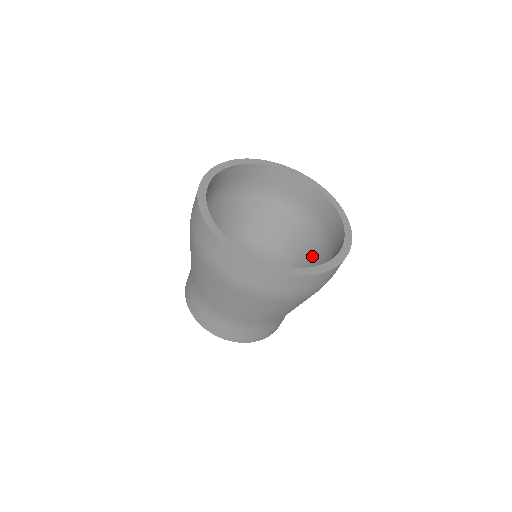
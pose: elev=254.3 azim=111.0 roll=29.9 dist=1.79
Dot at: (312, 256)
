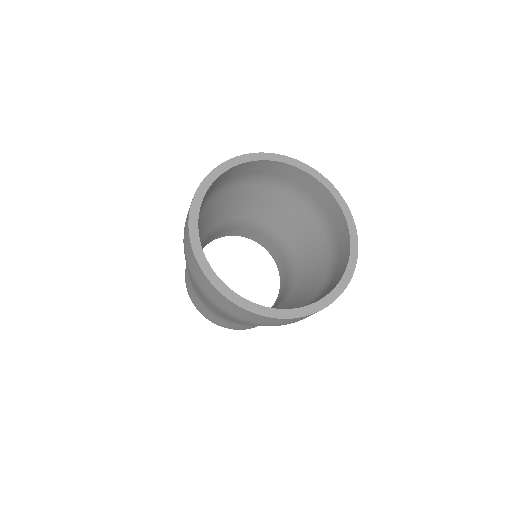
Dot at: (316, 274)
